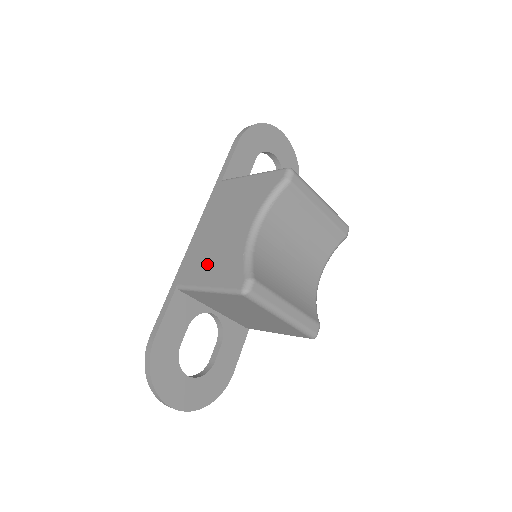
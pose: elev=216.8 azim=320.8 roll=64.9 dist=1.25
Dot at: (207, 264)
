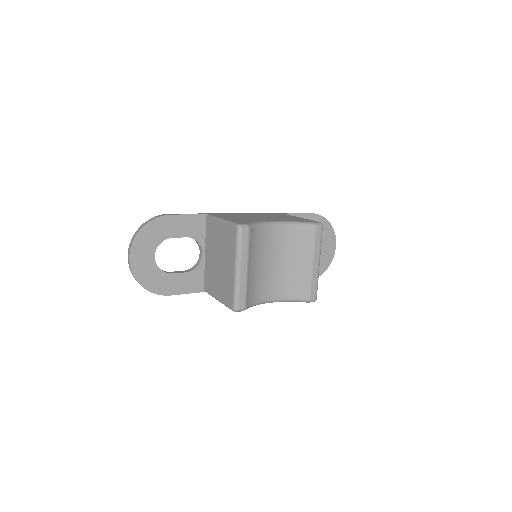
Dot at: (235, 217)
